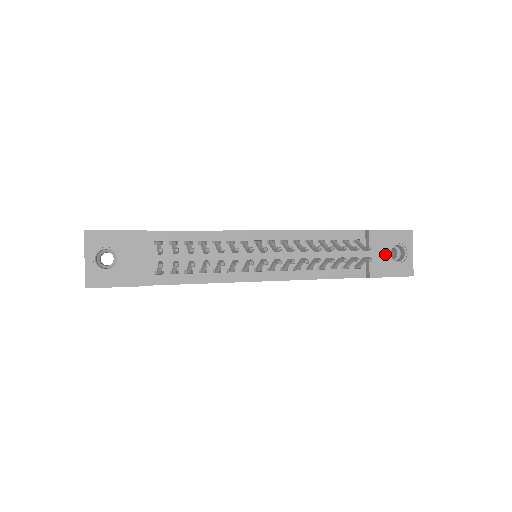
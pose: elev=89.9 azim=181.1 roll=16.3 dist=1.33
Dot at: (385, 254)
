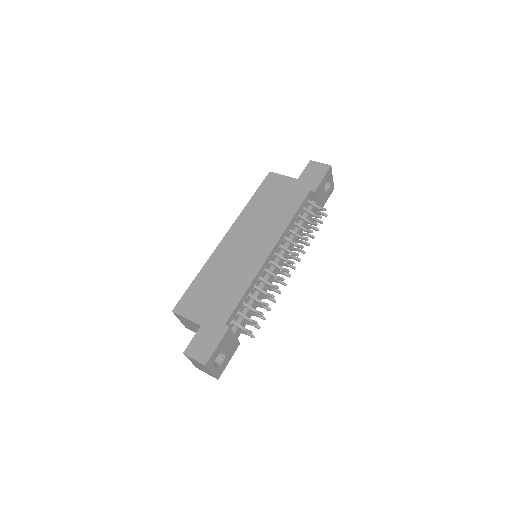
Dot at: (322, 194)
